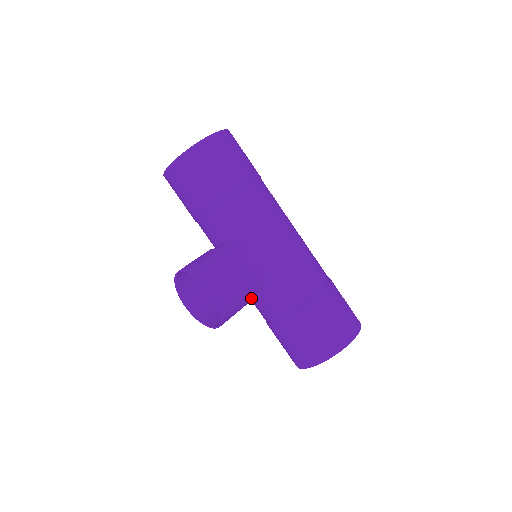
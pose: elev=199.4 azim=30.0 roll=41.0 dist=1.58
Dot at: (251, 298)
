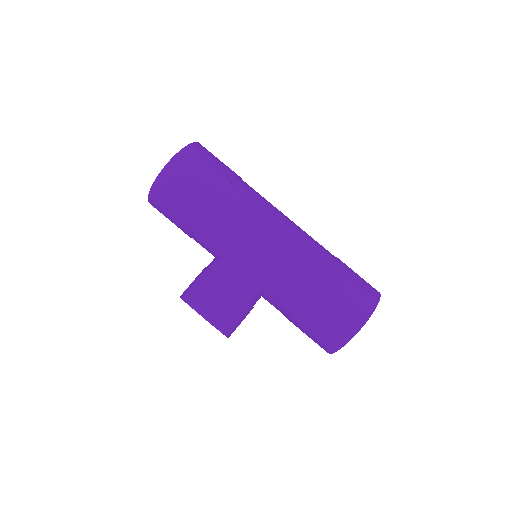
Dot at: (254, 303)
